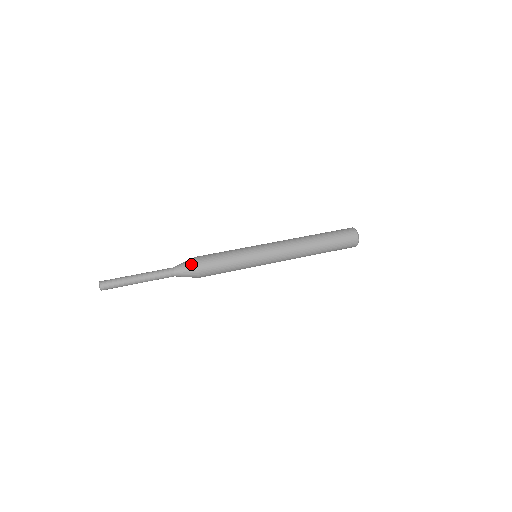
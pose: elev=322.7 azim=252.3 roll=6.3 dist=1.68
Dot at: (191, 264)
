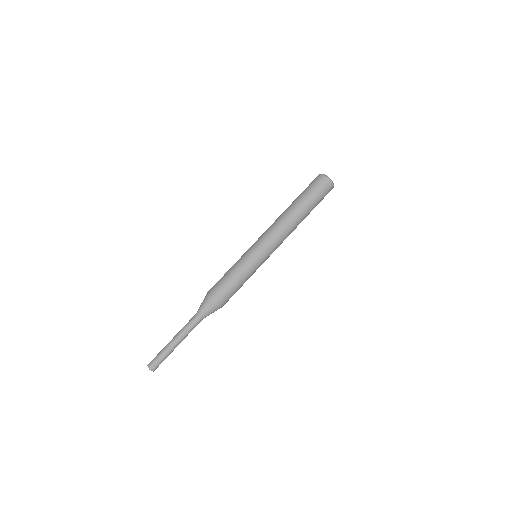
Dot at: (213, 306)
